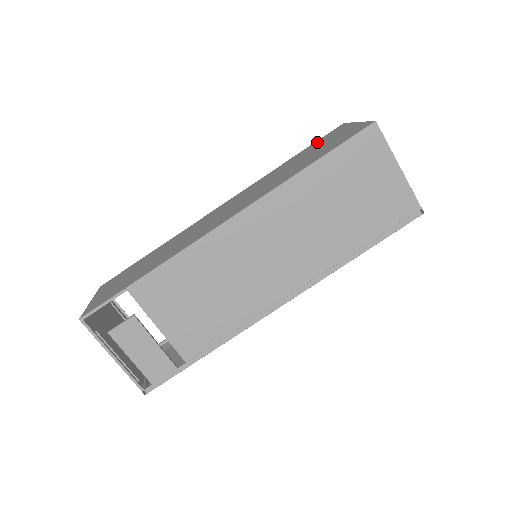
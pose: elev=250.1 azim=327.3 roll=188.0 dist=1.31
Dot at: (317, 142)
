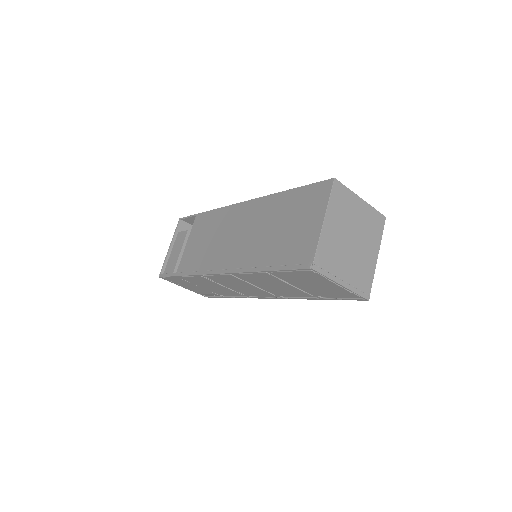
Dot at: occluded
